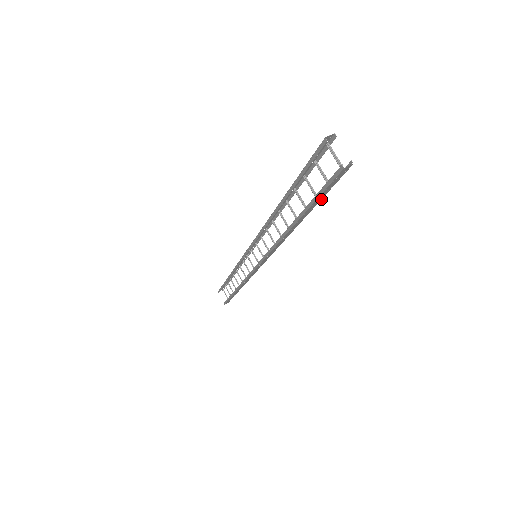
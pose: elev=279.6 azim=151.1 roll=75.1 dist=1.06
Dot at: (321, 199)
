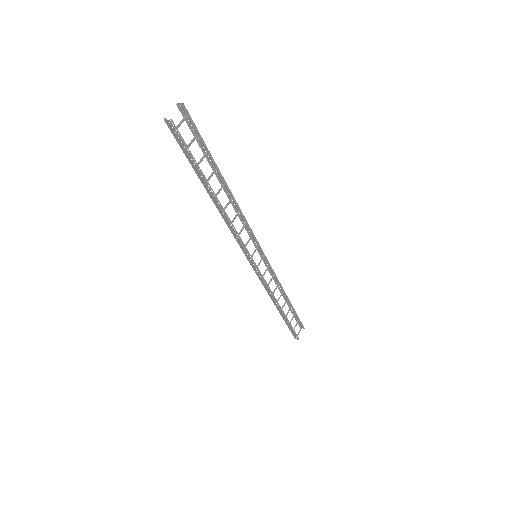
Dot at: (195, 164)
